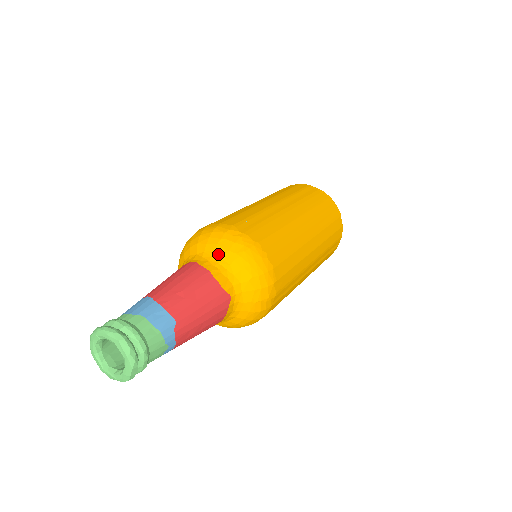
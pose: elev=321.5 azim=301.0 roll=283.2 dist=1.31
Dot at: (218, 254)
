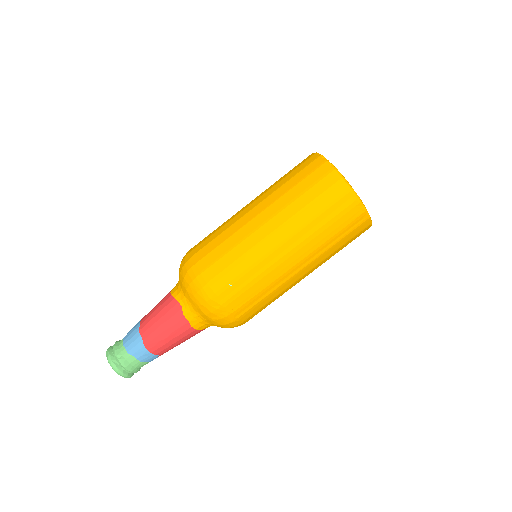
Dot at: (198, 311)
